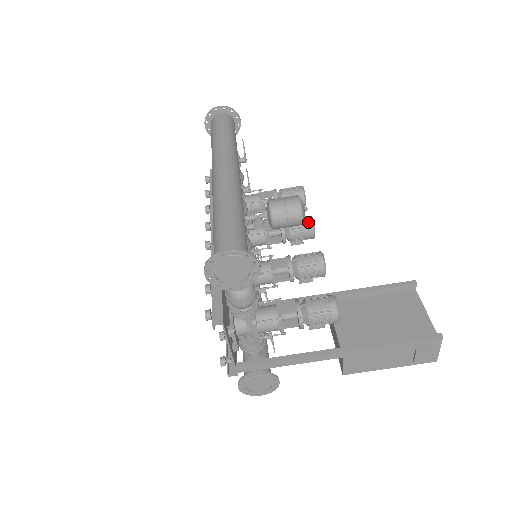
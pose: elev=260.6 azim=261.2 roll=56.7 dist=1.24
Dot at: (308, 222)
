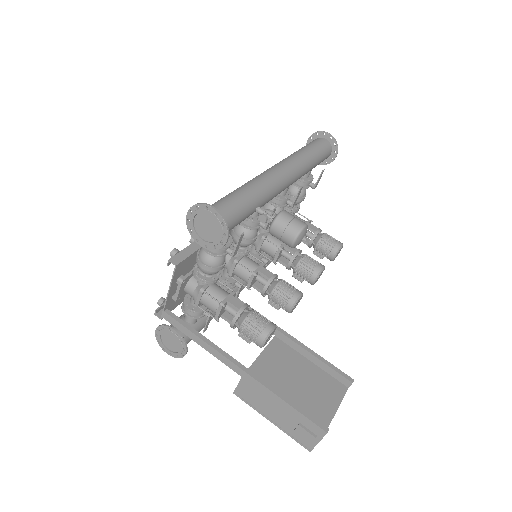
Dot at: (317, 268)
